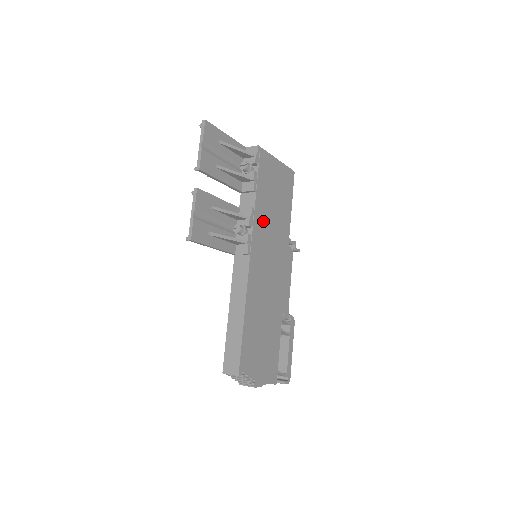
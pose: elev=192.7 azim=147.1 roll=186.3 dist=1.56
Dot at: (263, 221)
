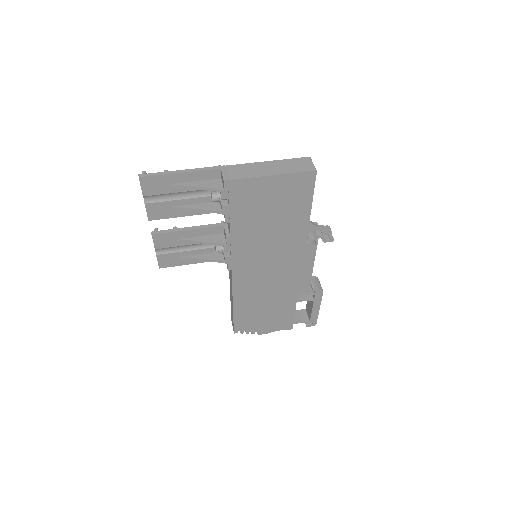
Dot at: (249, 241)
